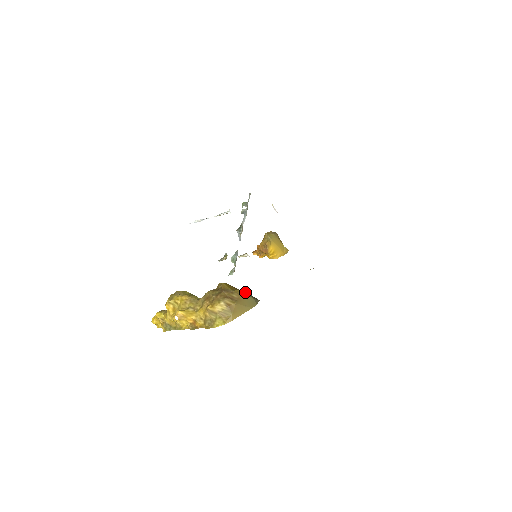
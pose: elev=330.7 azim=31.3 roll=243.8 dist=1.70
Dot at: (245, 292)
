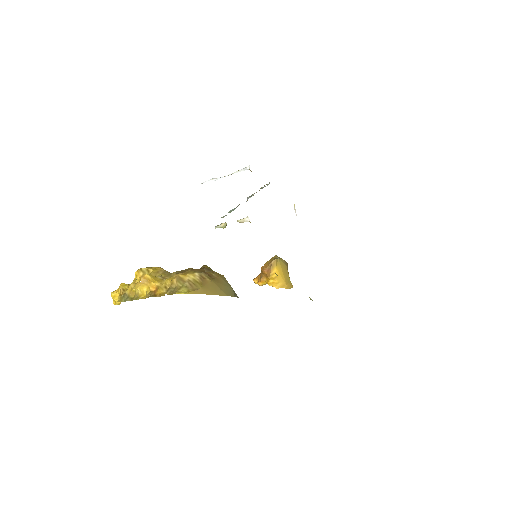
Dot at: (227, 281)
